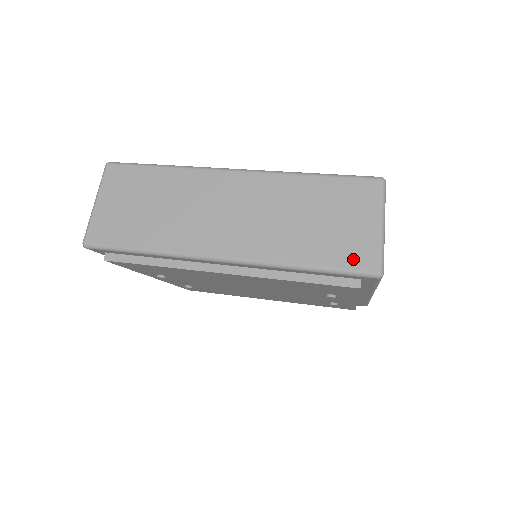
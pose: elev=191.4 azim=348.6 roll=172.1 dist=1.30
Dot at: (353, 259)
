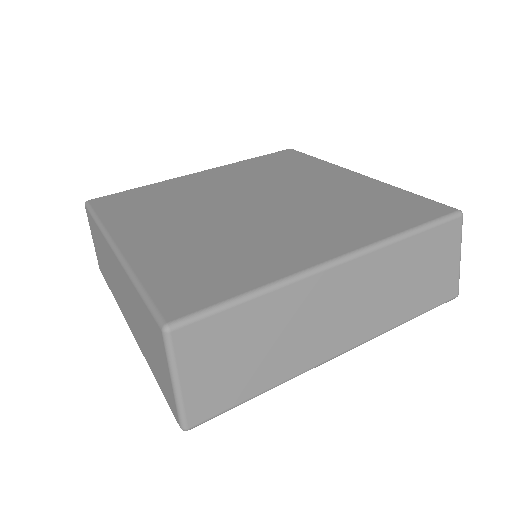
Dot at: (168, 399)
